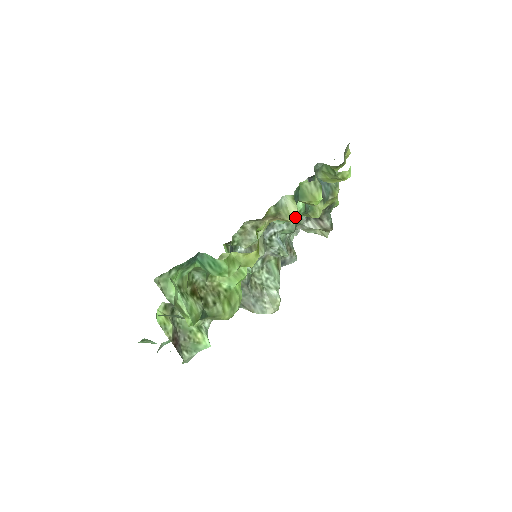
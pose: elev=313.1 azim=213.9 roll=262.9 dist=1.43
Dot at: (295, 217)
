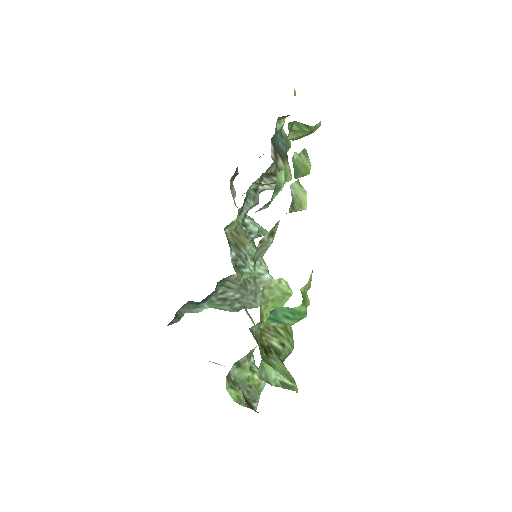
Dot at: (305, 202)
